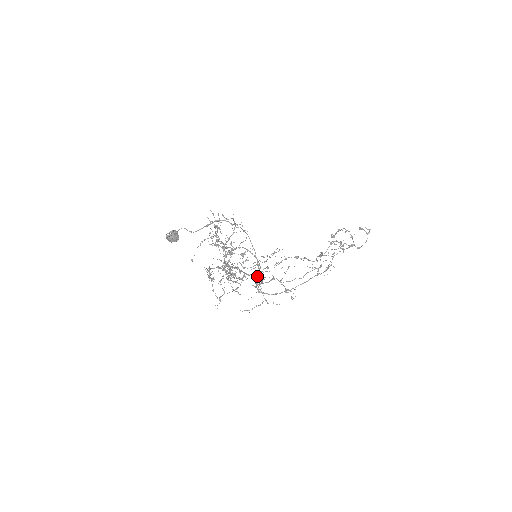
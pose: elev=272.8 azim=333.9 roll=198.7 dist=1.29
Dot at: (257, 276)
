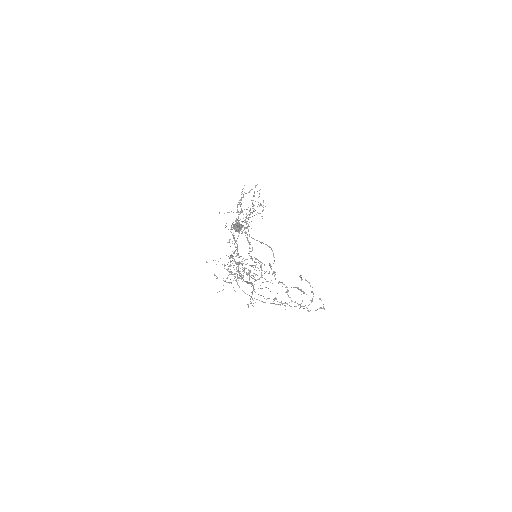
Dot at: (246, 274)
